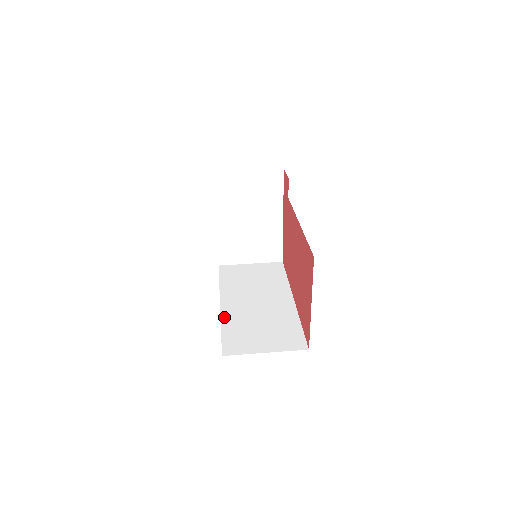
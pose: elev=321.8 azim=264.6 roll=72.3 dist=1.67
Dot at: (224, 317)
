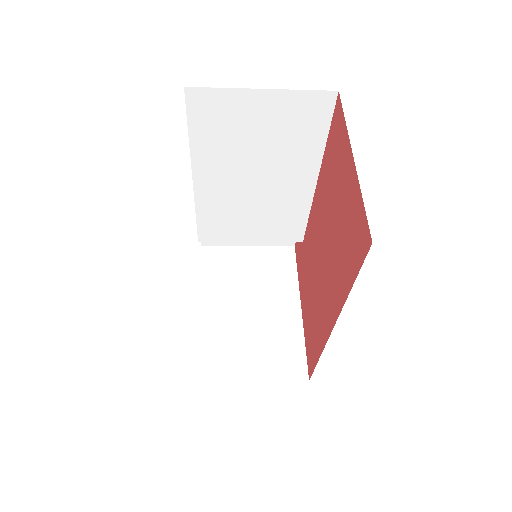
Dot at: occluded
